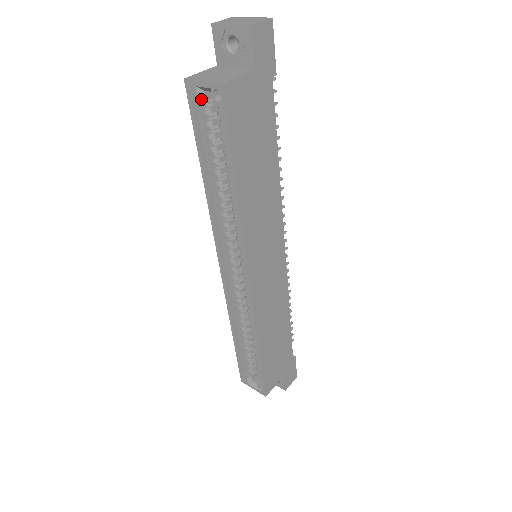
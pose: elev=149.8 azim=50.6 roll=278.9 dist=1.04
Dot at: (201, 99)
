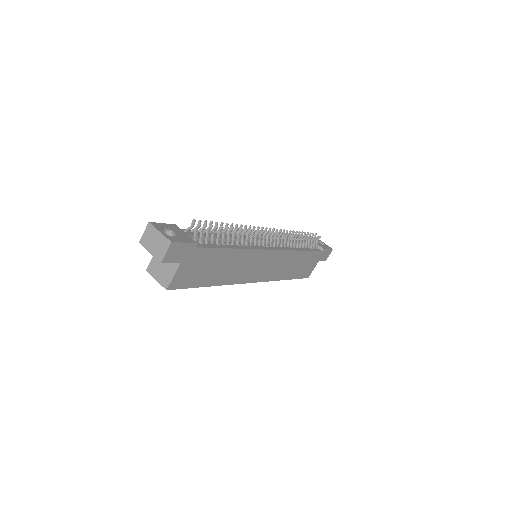
Dot at: occluded
